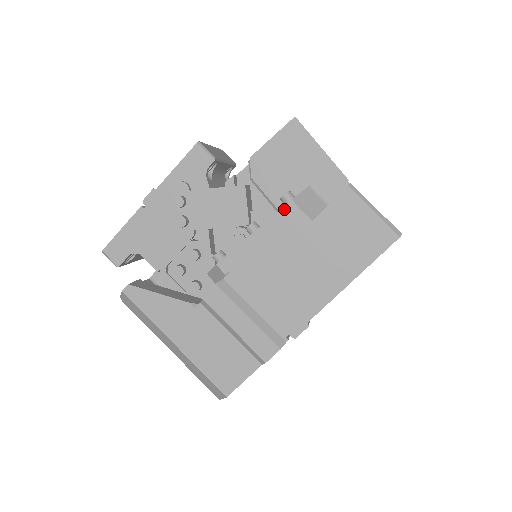
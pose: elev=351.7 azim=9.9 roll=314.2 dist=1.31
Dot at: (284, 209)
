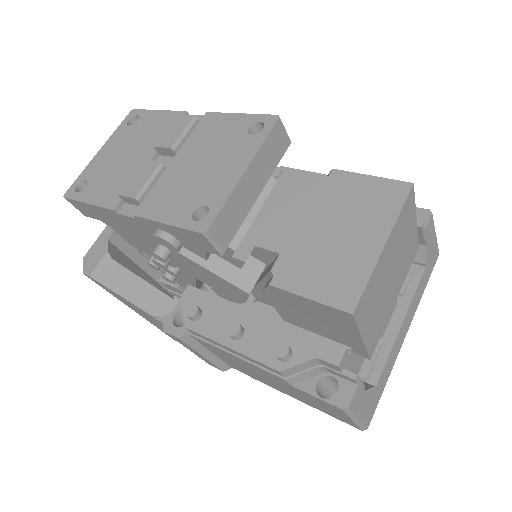
Dot at: (268, 367)
